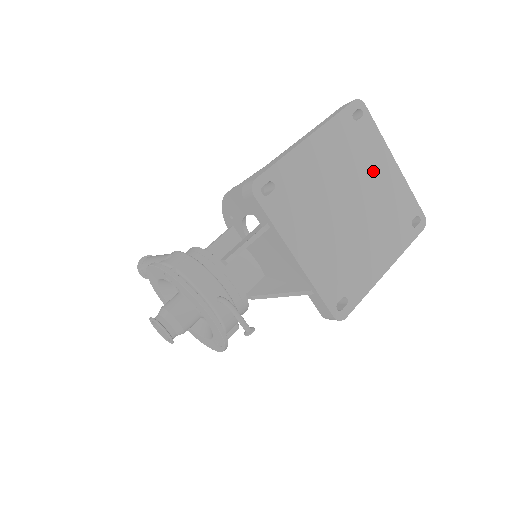
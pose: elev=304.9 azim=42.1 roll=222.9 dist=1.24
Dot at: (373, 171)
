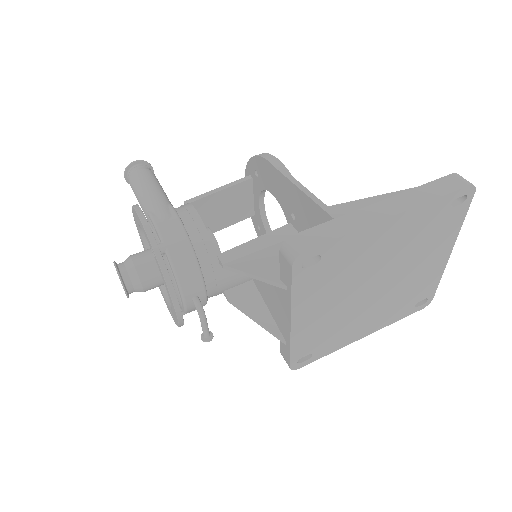
Dot at: (424, 257)
